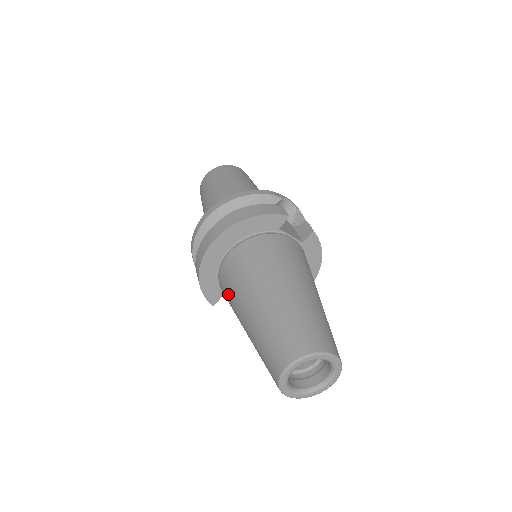
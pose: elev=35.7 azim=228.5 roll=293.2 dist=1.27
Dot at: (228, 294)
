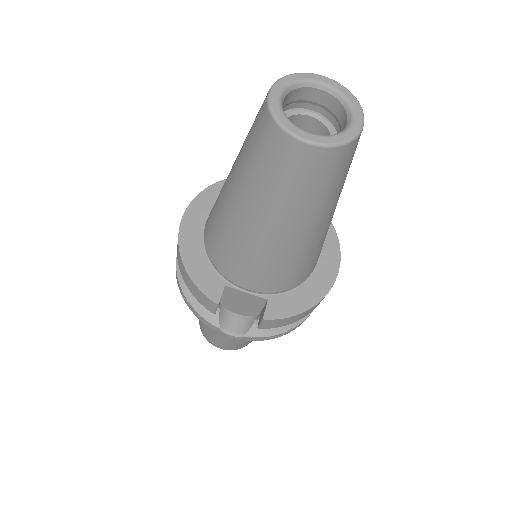
Dot at: (215, 231)
